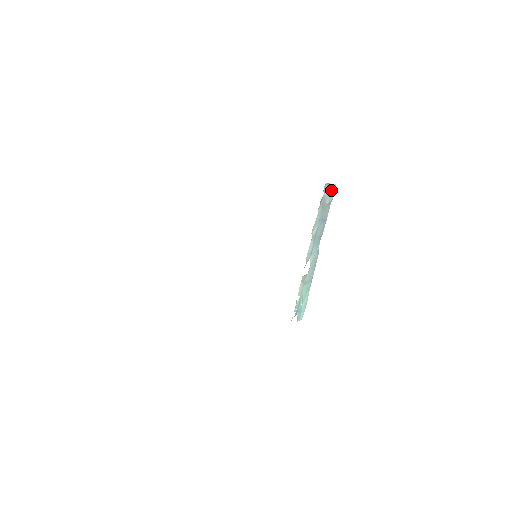
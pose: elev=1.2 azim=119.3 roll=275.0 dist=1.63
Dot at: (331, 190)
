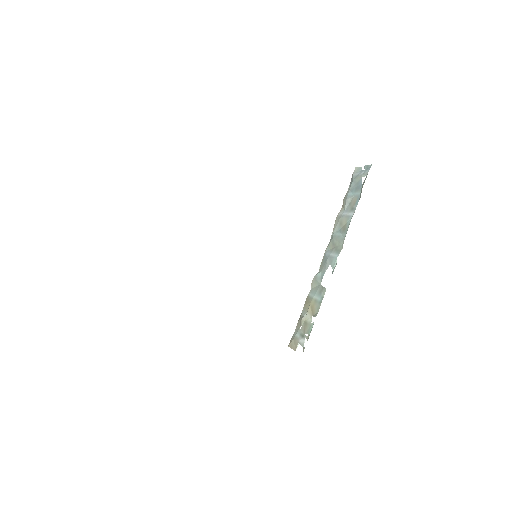
Dot at: (357, 174)
